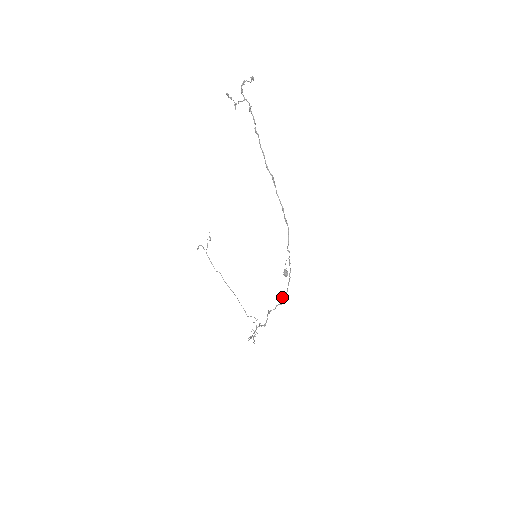
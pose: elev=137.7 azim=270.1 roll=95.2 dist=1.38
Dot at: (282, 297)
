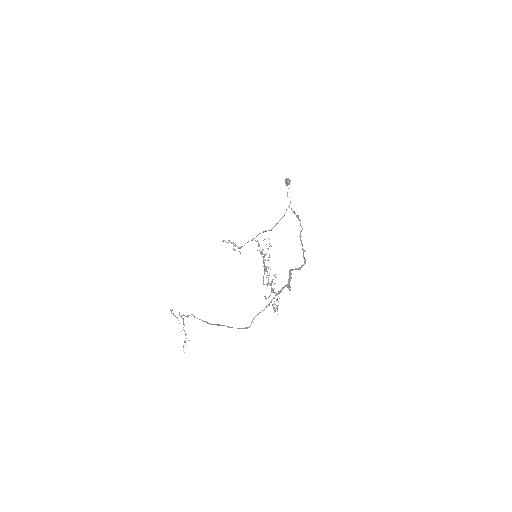
Dot at: occluded
